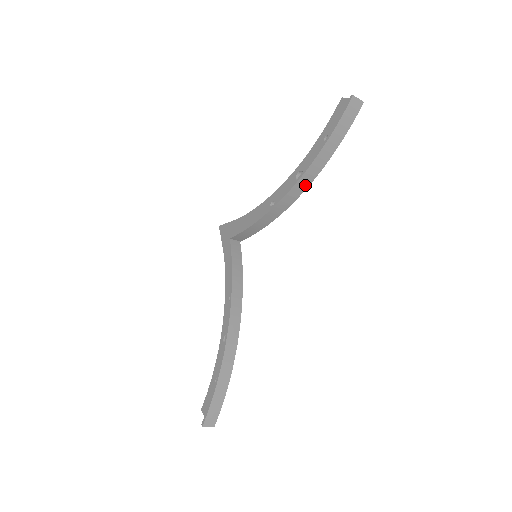
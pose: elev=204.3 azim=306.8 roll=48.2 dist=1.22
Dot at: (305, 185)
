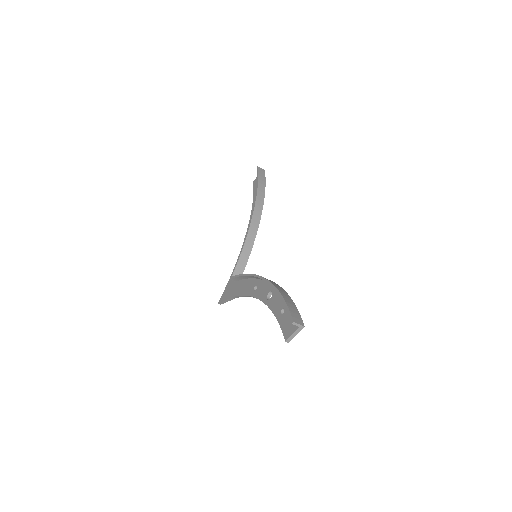
Dot at: (260, 208)
